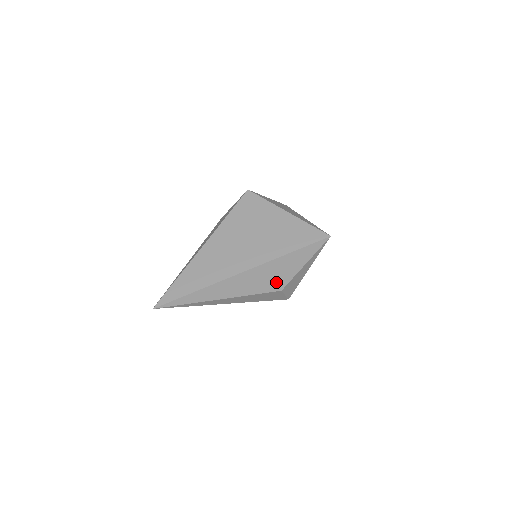
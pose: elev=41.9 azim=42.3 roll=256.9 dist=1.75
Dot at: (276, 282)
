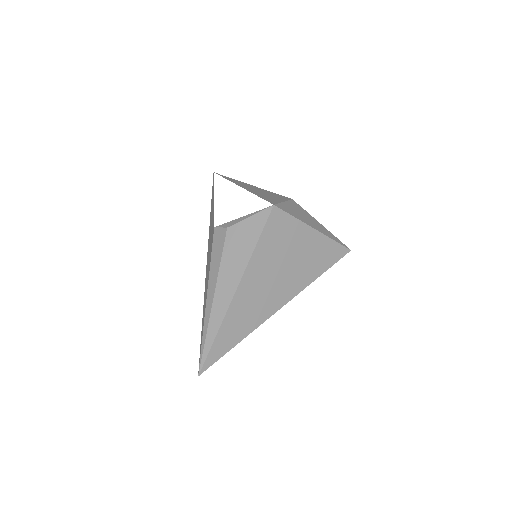
Dot at: occluded
